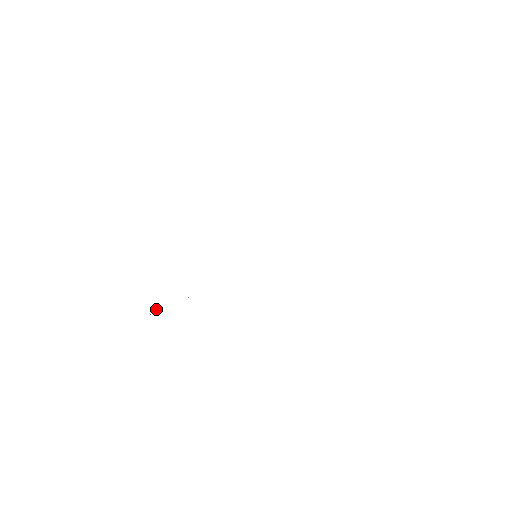
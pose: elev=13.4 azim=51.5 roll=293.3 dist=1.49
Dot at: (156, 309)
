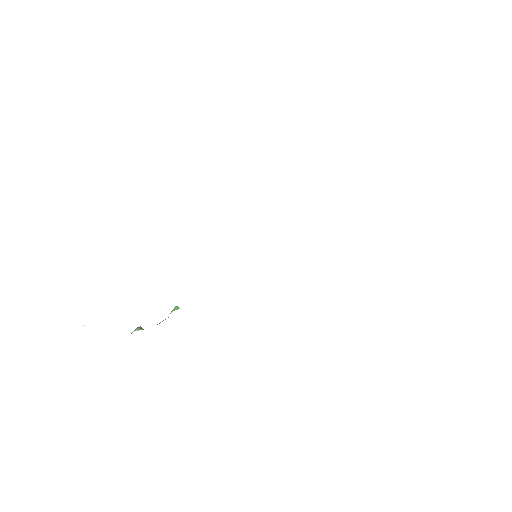
Dot at: (135, 330)
